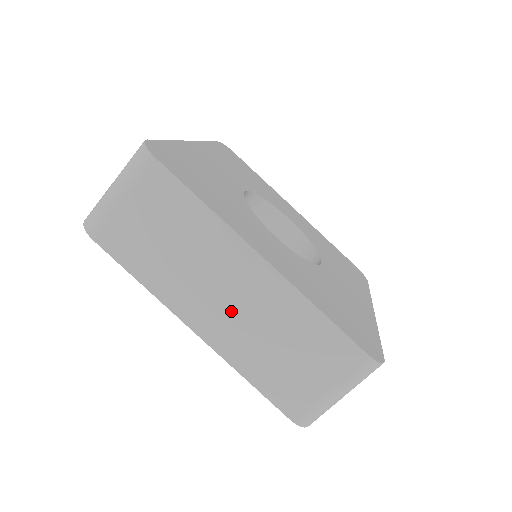
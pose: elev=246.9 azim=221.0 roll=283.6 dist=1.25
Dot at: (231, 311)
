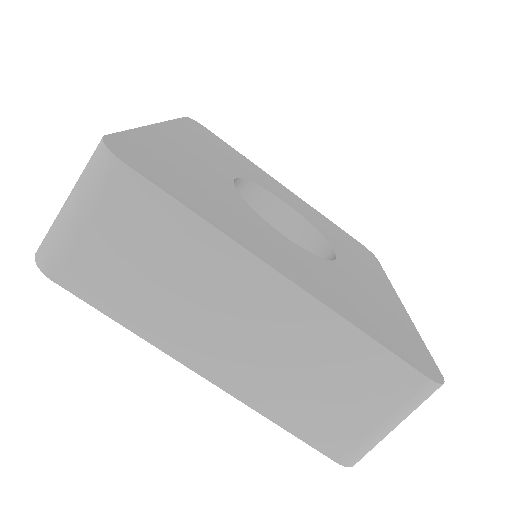
Dot at: (250, 348)
